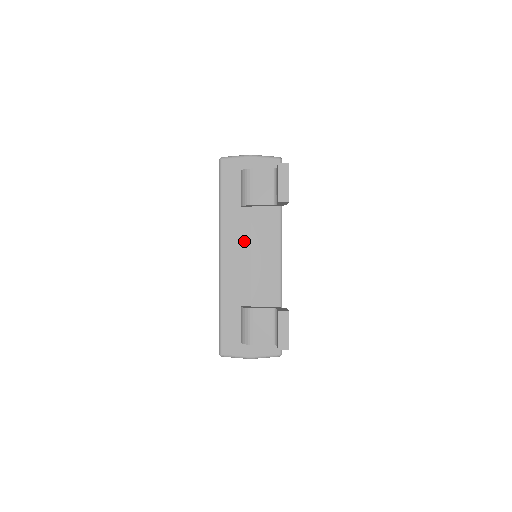
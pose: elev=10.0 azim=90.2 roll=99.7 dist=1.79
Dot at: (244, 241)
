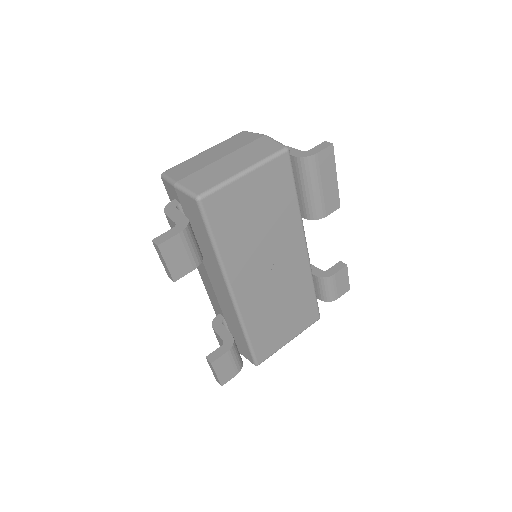
Dot at: (202, 266)
